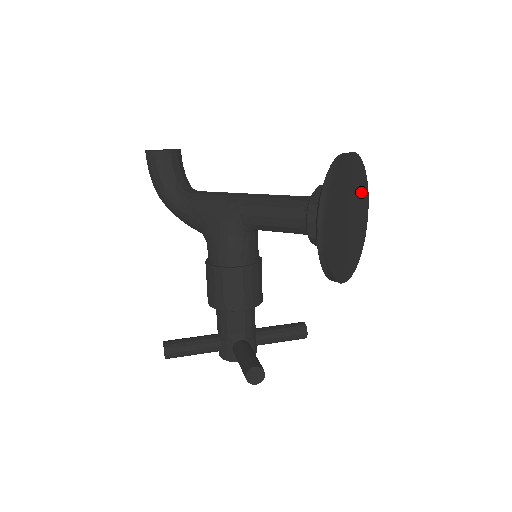
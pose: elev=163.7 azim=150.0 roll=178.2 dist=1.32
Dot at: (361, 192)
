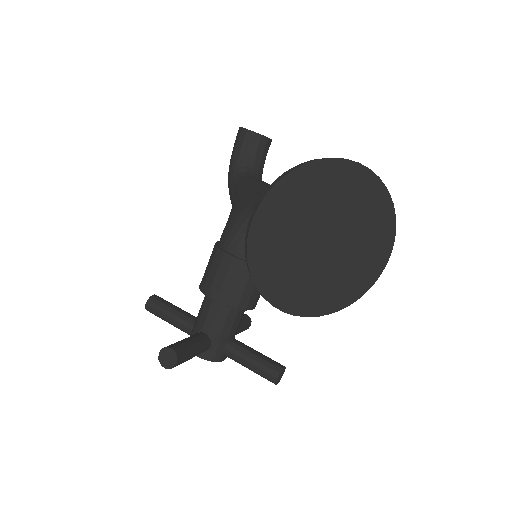
Dot at: (372, 228)
